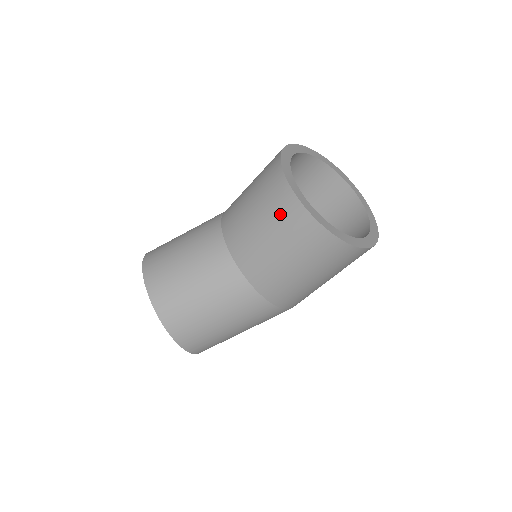
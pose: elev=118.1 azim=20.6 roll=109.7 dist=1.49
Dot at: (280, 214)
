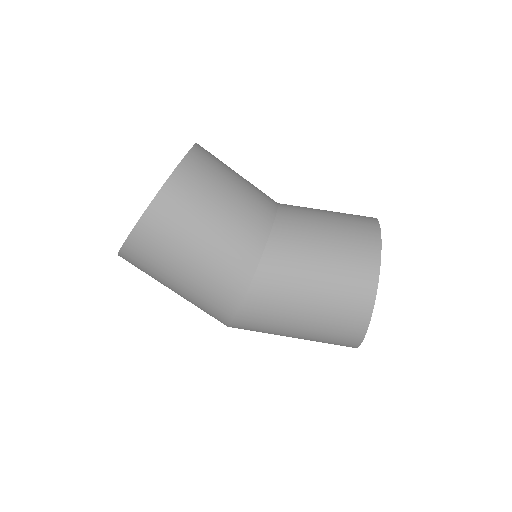
Dot at: (355, 231)
